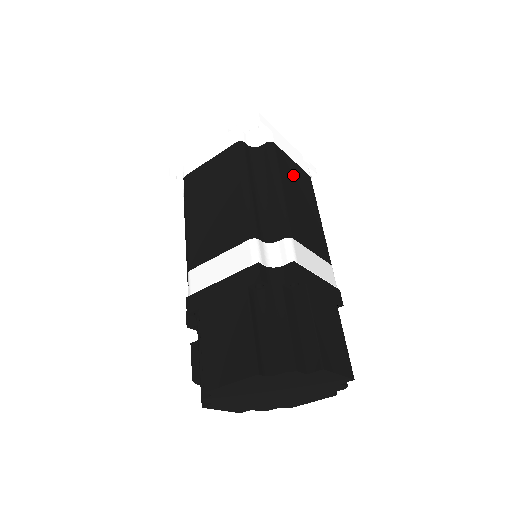
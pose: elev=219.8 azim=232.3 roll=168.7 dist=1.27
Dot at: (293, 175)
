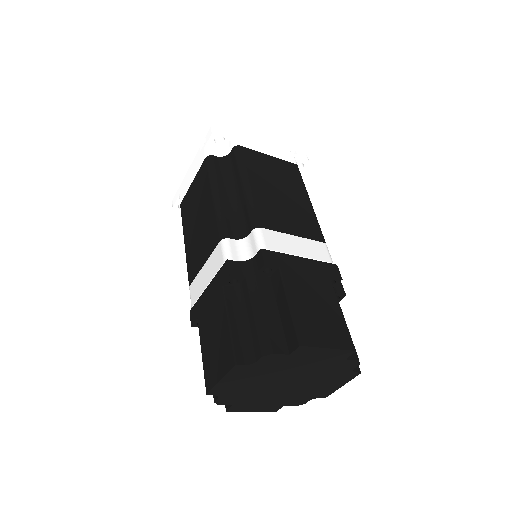
Dot at: (268, 169)
